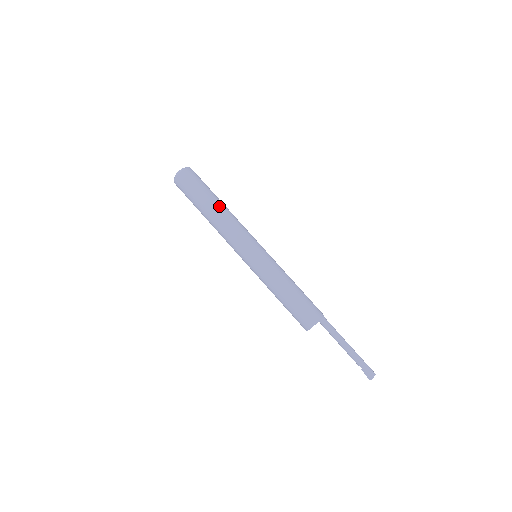
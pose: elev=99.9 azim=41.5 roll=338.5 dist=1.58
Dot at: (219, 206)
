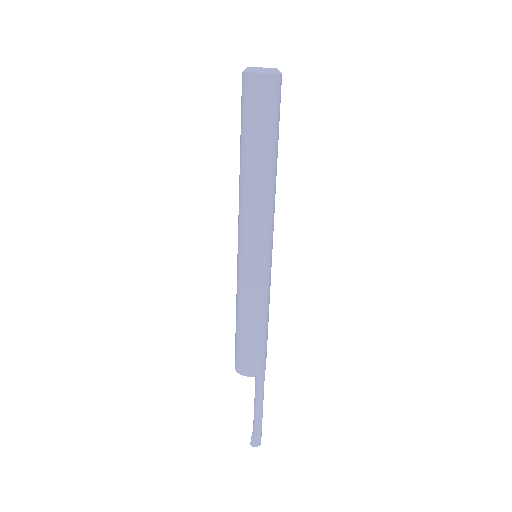
Dot at: (267, 168)
